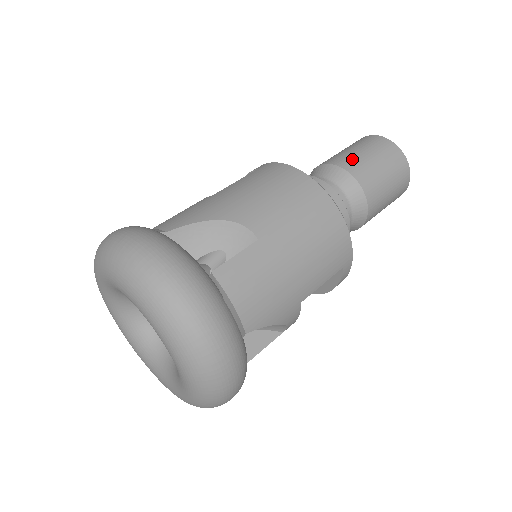
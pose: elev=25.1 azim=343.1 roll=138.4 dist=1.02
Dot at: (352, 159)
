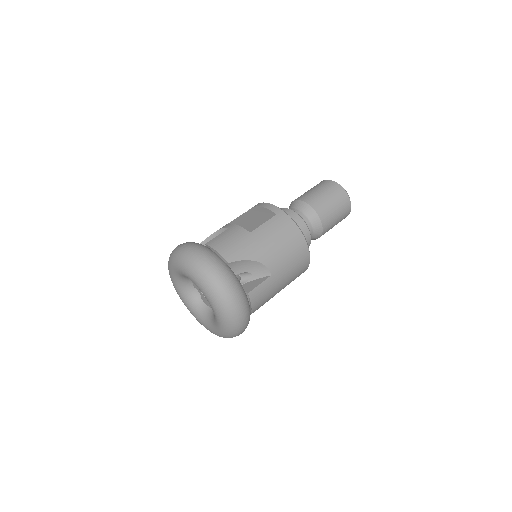
Dot at: (324, 208)
